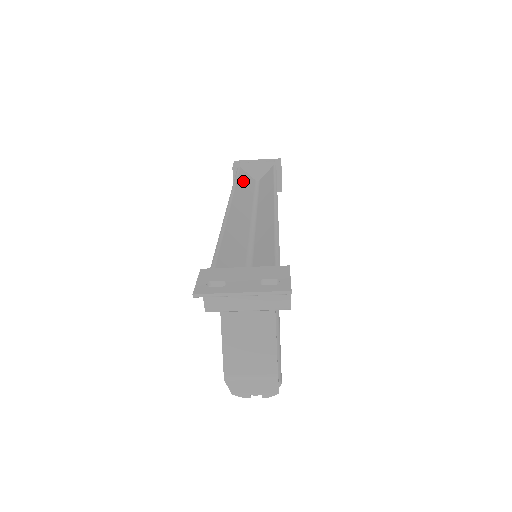
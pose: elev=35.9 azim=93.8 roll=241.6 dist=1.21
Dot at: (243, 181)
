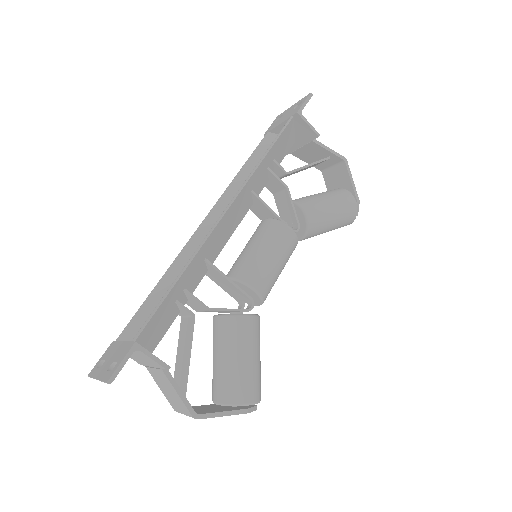
Dot at: (256, 160)
